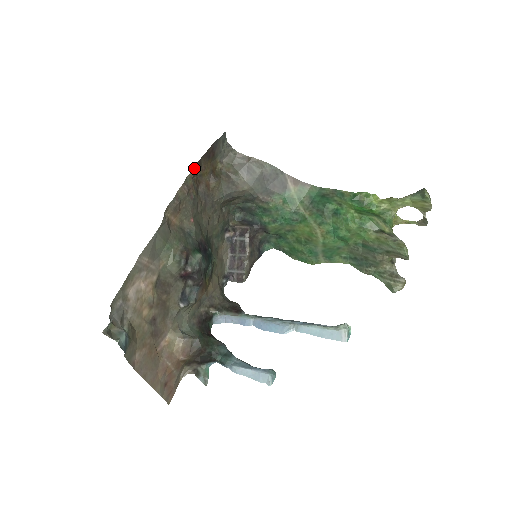
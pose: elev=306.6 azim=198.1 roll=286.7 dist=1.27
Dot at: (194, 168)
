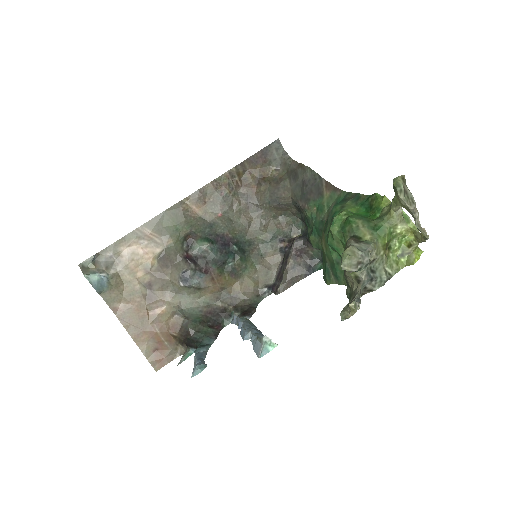
Dot at: (231, 169)
